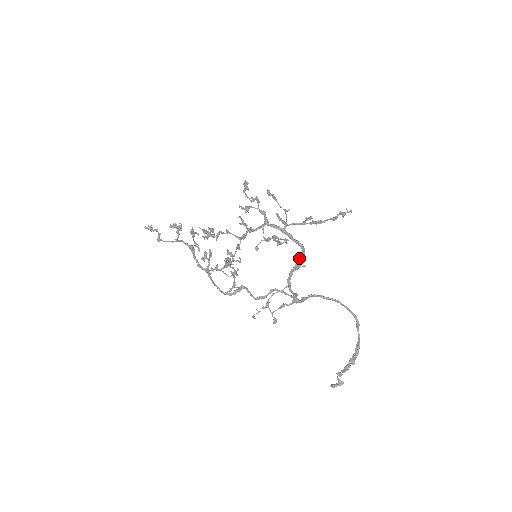
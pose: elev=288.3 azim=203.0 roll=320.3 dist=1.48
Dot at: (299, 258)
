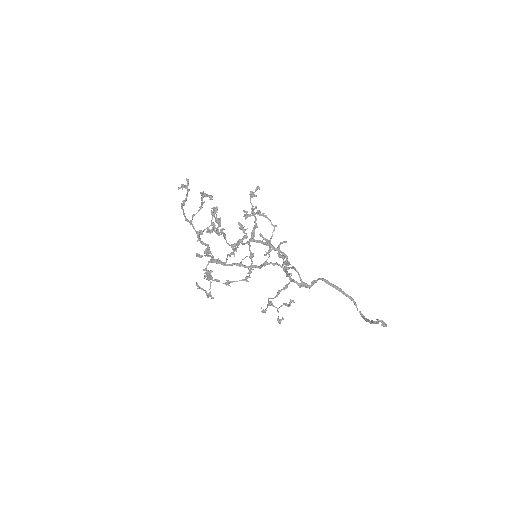
Dot at: occluded
